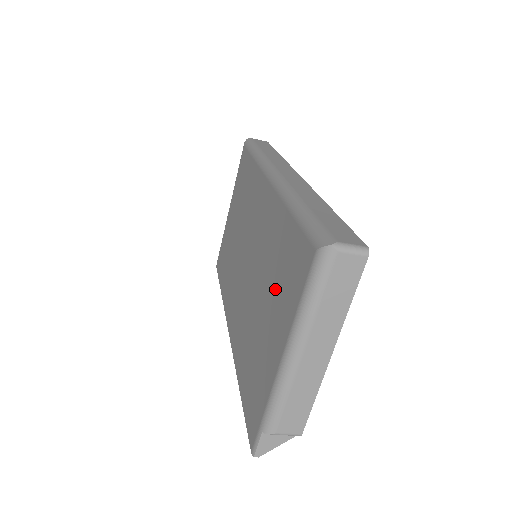
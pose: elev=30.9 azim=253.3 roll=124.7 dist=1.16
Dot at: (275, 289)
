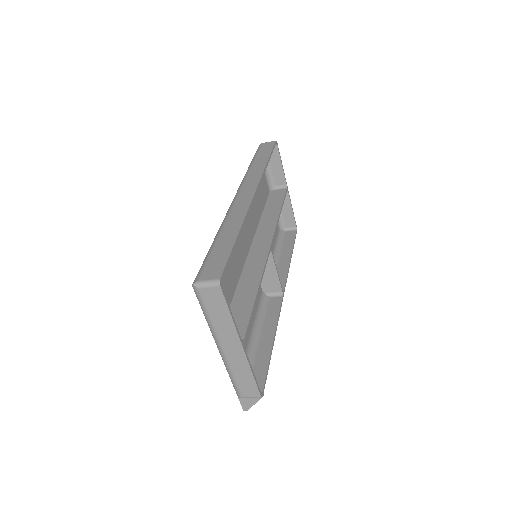
Dot at: occluded
